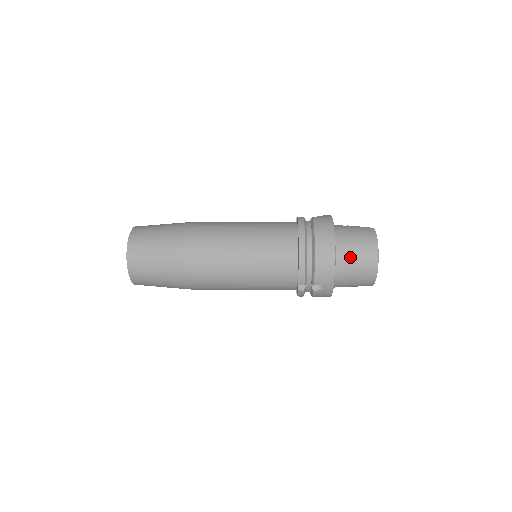
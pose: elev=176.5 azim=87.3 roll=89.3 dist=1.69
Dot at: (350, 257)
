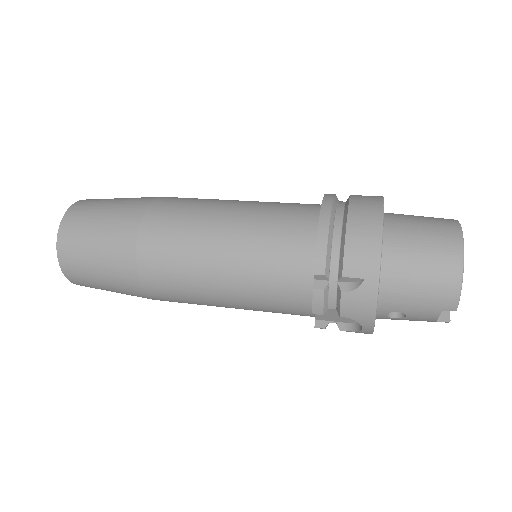
Dot at: (410, 238)
